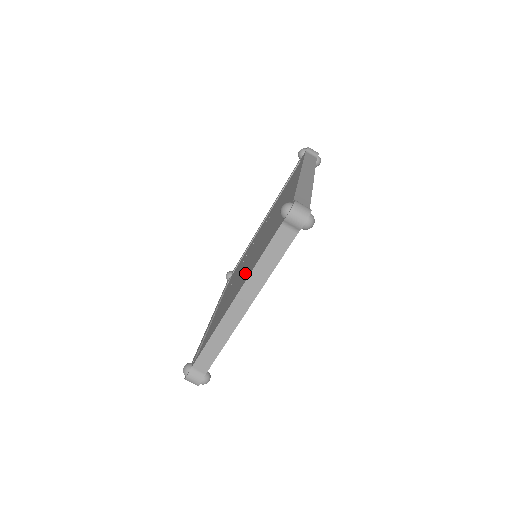
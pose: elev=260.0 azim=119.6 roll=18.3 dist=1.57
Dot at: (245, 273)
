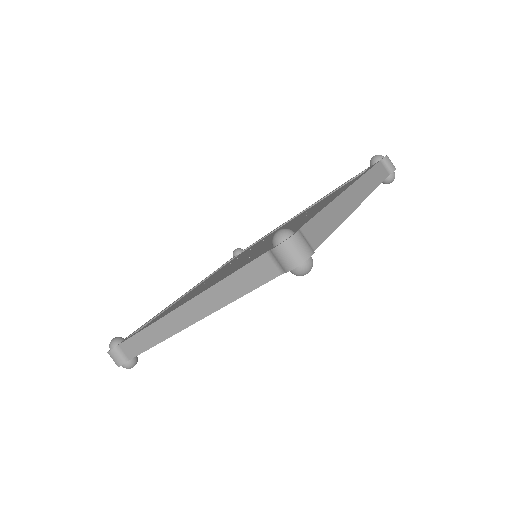
Dot at: (222, 275)
